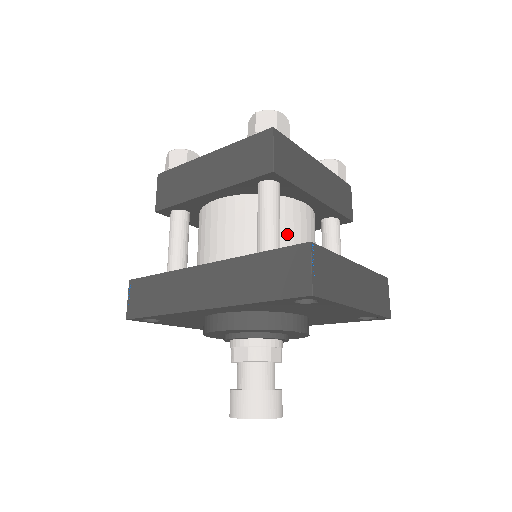
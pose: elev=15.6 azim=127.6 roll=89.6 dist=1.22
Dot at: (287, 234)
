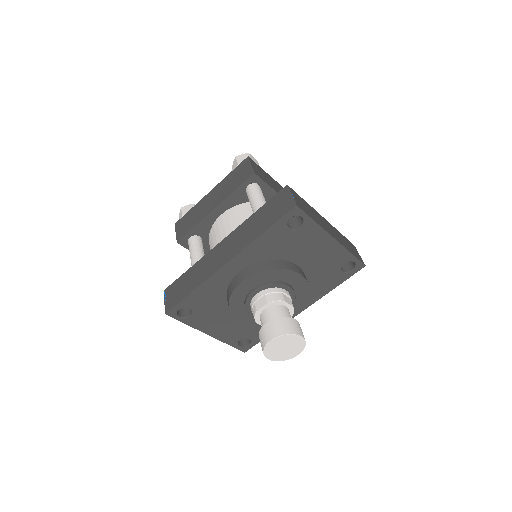
Dot at: occluded
